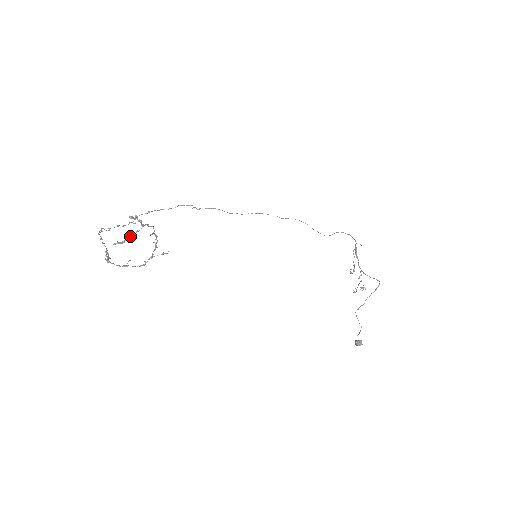
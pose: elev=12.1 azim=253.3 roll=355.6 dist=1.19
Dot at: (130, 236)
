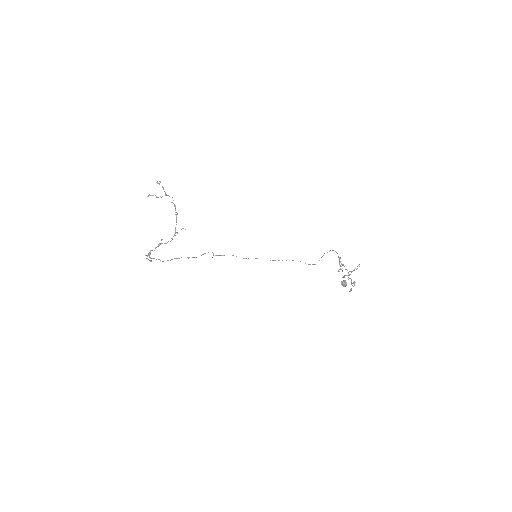
Dot at: (158, 197)
